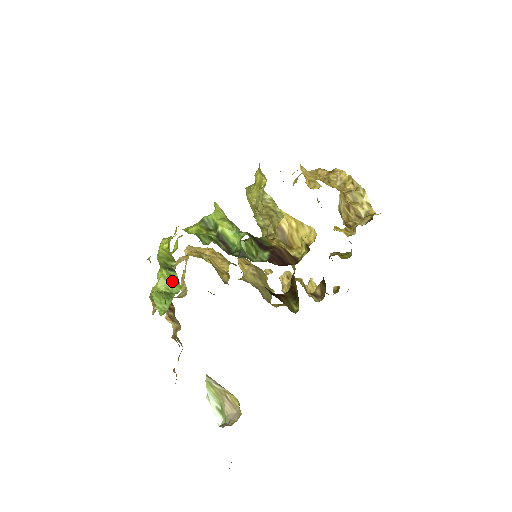
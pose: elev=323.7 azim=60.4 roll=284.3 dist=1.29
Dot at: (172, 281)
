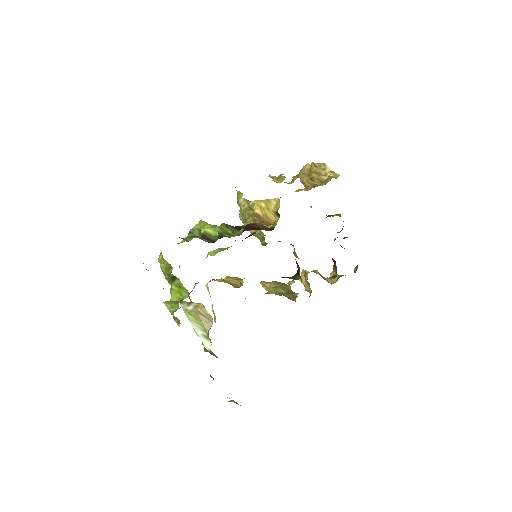
Dot at: (180, 290)
